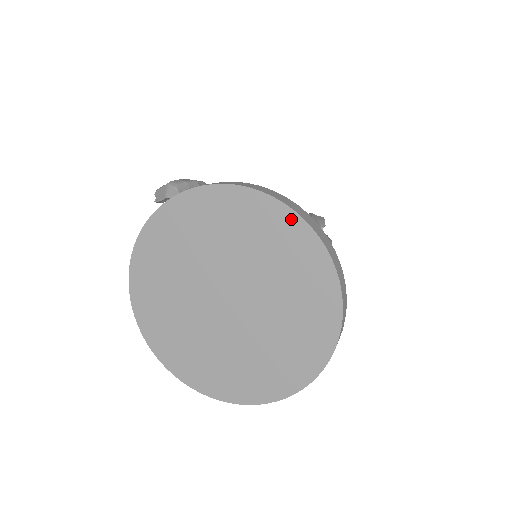
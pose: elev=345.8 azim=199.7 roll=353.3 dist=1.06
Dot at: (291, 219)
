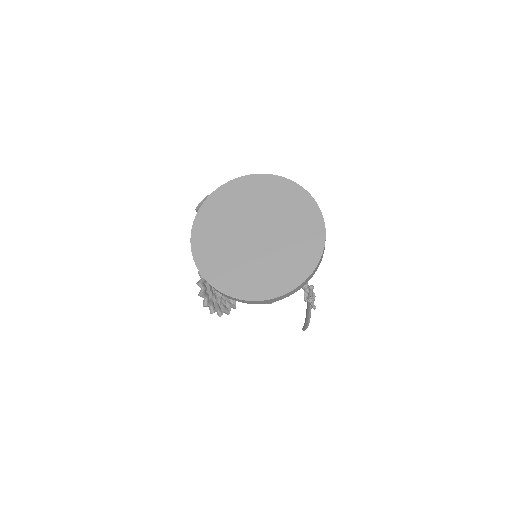
Dot at: (285, 182)
